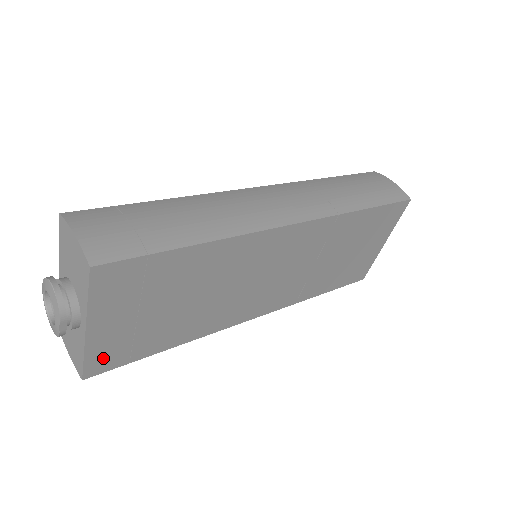
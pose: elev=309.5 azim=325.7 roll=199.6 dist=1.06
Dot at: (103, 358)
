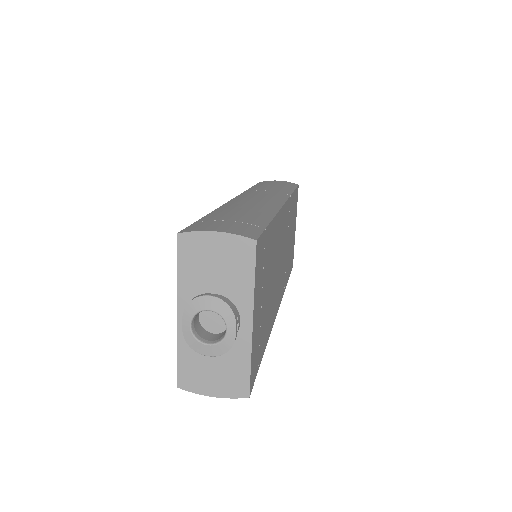
Dot at: (254, 364)
